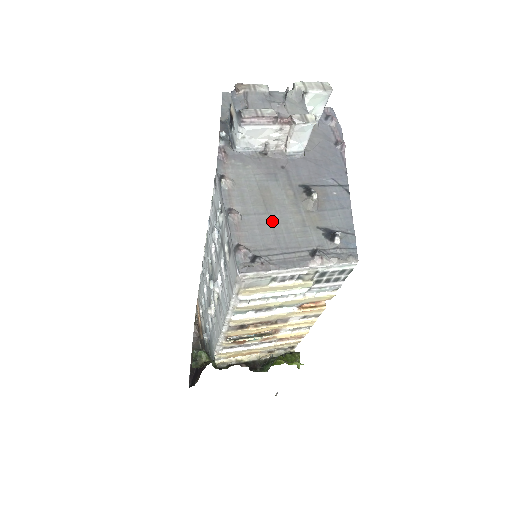
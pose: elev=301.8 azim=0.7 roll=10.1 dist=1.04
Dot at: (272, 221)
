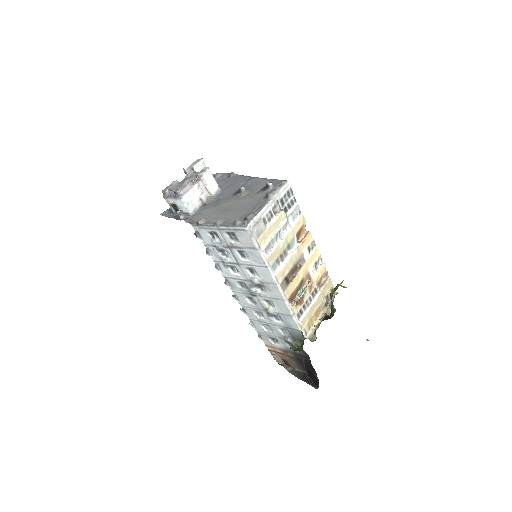
Dot at: (237, 209)
